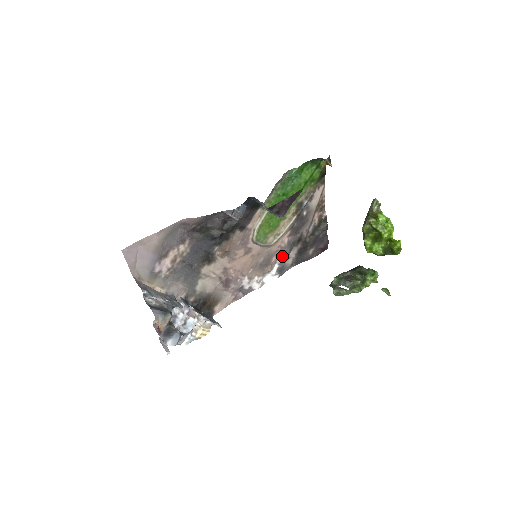
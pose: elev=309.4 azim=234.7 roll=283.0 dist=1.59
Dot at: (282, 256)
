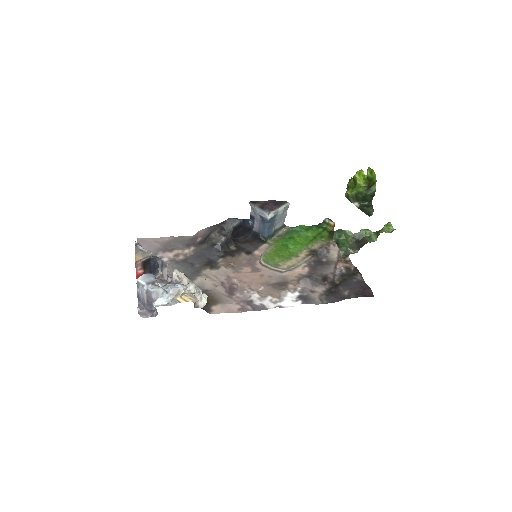
Dot at: (303, 287)
